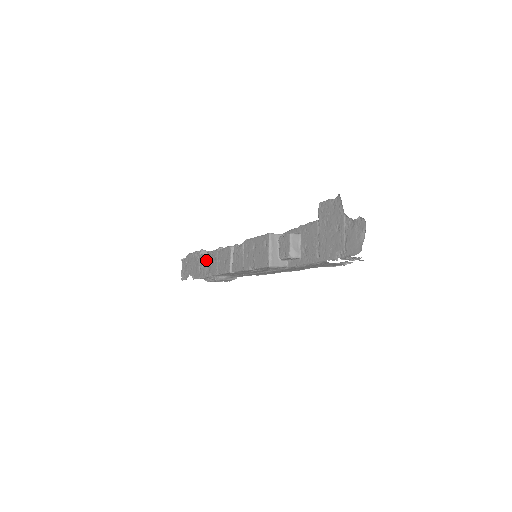
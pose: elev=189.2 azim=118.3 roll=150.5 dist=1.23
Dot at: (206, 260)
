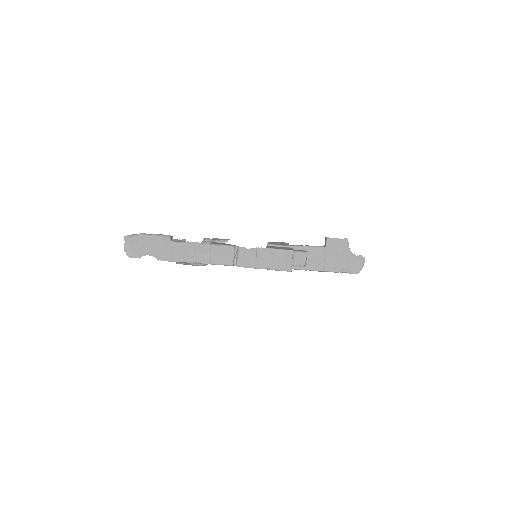
Dot at: (187, 248)
